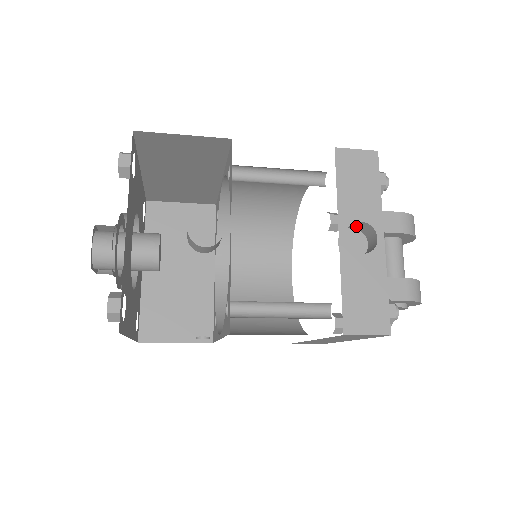
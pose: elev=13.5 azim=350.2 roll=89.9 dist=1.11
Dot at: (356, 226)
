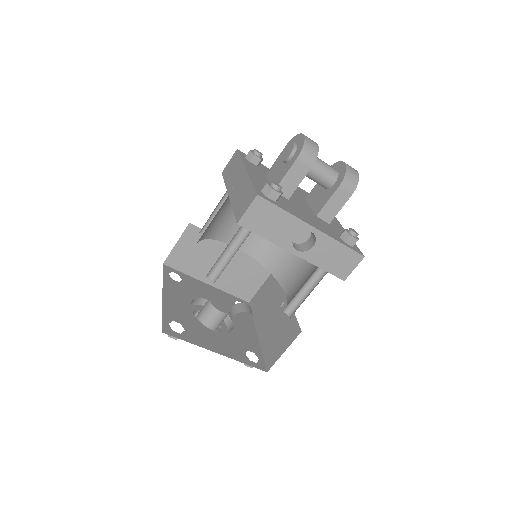
Dot at: occluded
